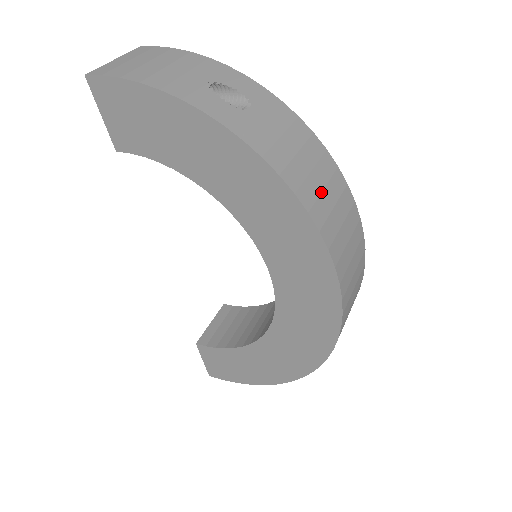
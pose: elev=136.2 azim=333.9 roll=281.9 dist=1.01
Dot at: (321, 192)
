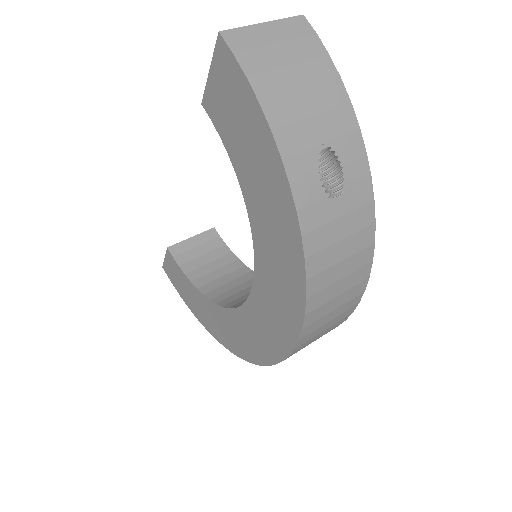
Dot at: (333, 298)
